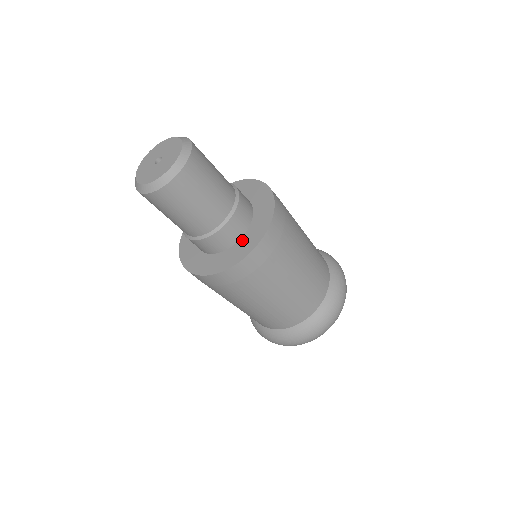
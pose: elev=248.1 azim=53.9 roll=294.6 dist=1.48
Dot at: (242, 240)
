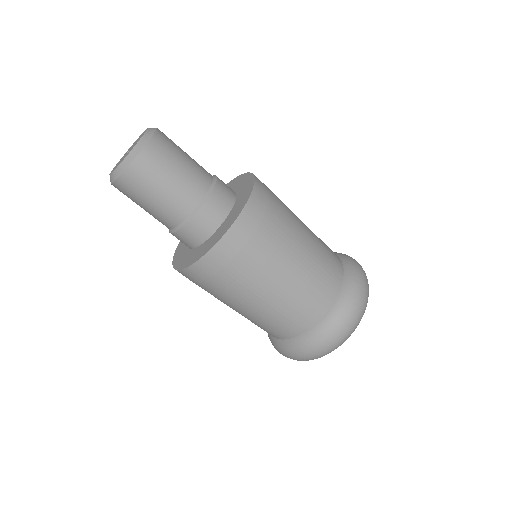
Dot at: (204, 243)
